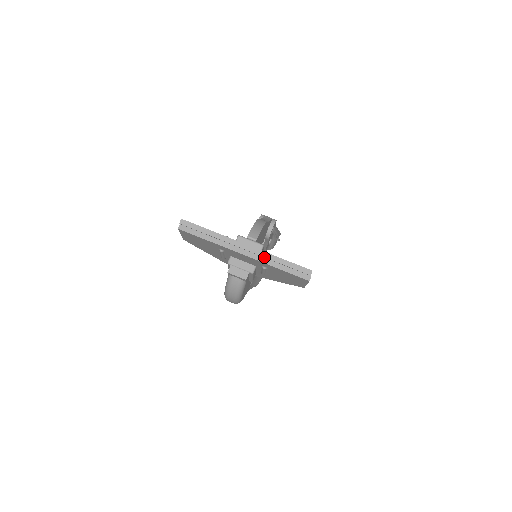
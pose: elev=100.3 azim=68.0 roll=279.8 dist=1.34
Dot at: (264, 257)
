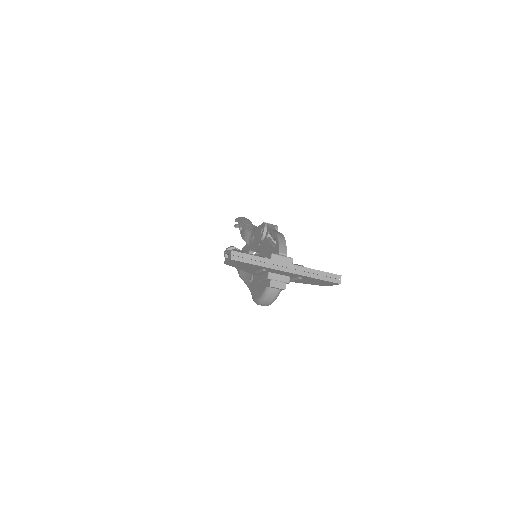
Dot at: (303, 271)
